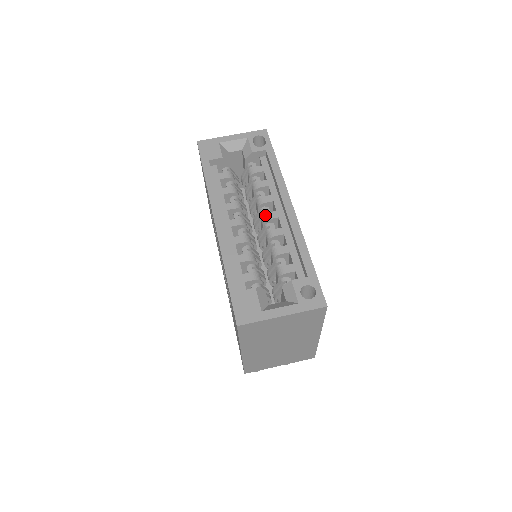
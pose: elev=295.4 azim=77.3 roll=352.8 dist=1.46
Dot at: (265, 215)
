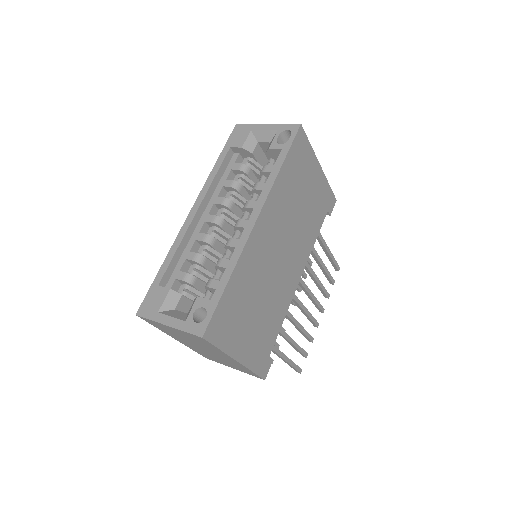
Dot at: (237, 221)
